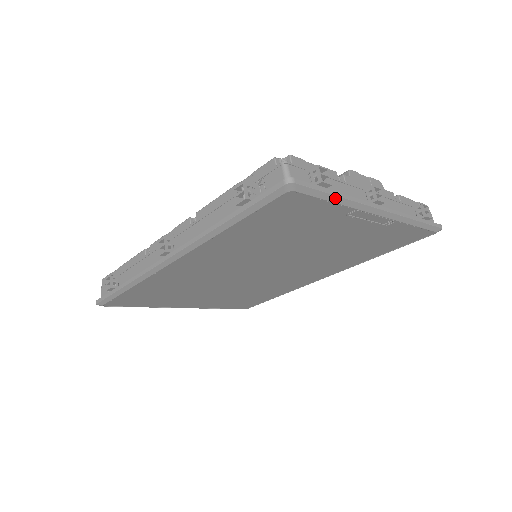
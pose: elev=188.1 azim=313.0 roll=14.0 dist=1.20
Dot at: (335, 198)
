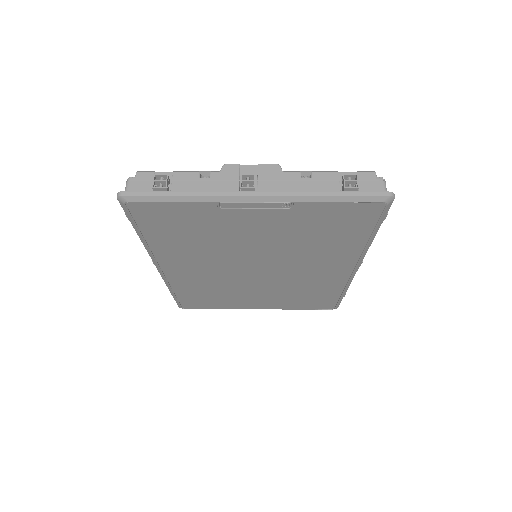
Dot at: (178, 198)
